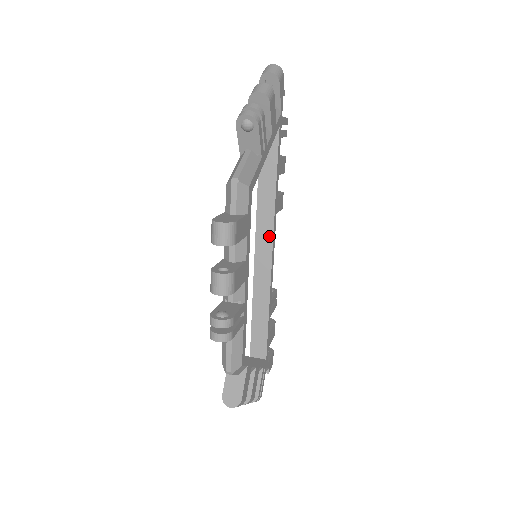
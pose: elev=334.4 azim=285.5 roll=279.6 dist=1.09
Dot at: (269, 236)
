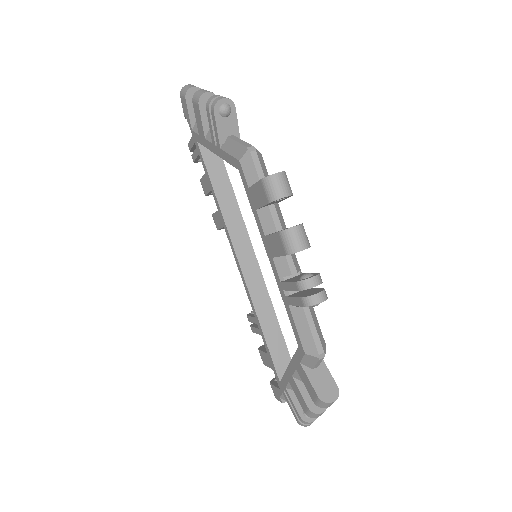
Dot at: (247, 243)
